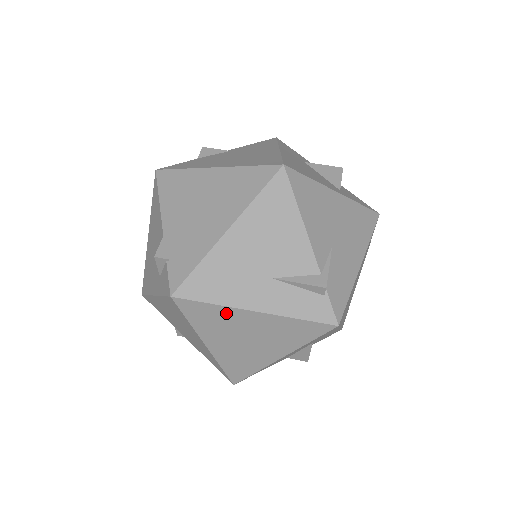
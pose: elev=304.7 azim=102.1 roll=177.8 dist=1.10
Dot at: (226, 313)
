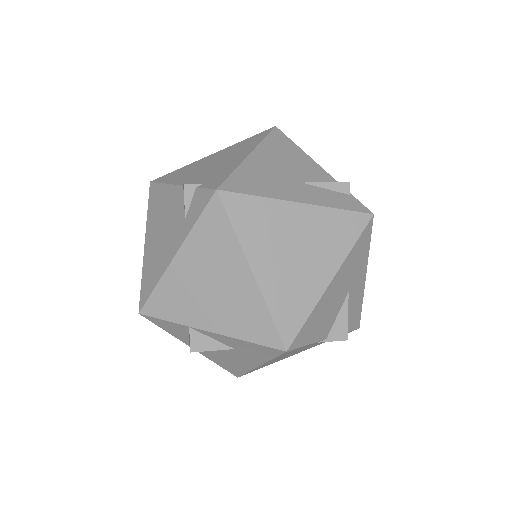
Dot at: (272, 209)
